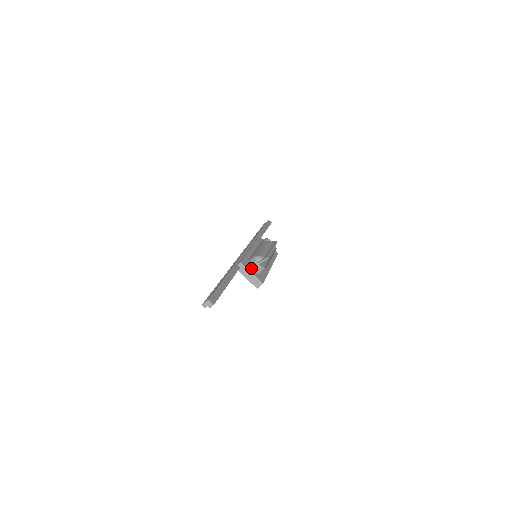
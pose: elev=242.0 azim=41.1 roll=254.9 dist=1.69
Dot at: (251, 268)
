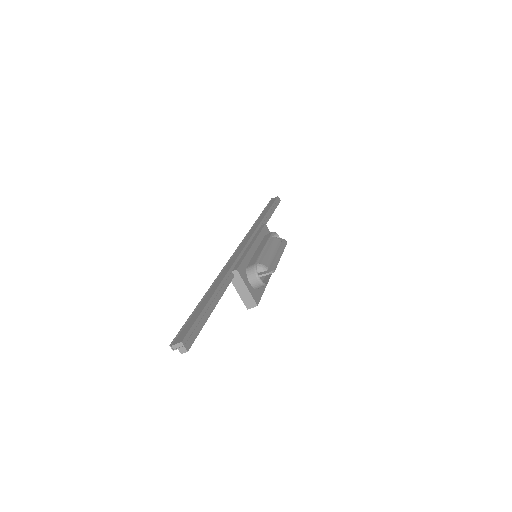
Dot at: (248, 279)
